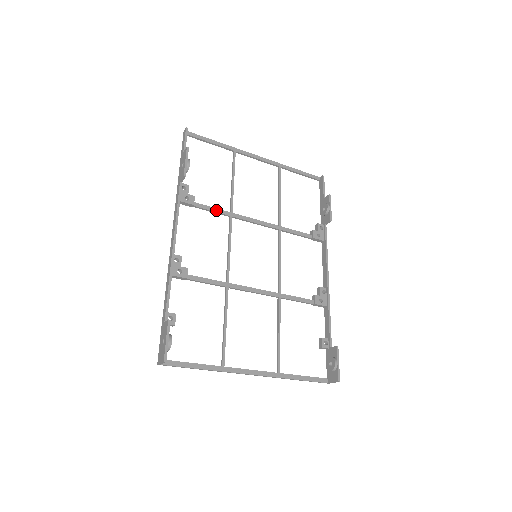
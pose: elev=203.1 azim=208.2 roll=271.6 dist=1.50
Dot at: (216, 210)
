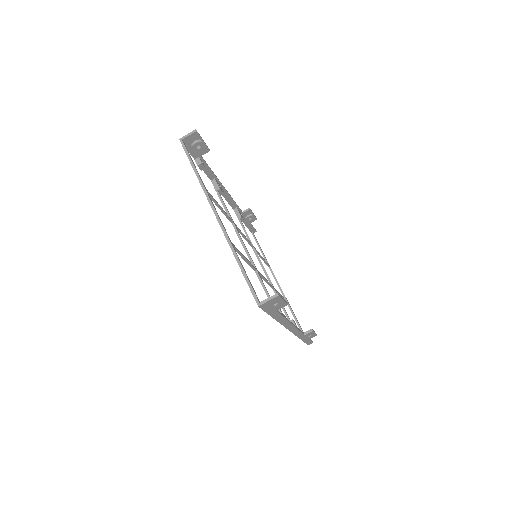
Dot at: occluded
